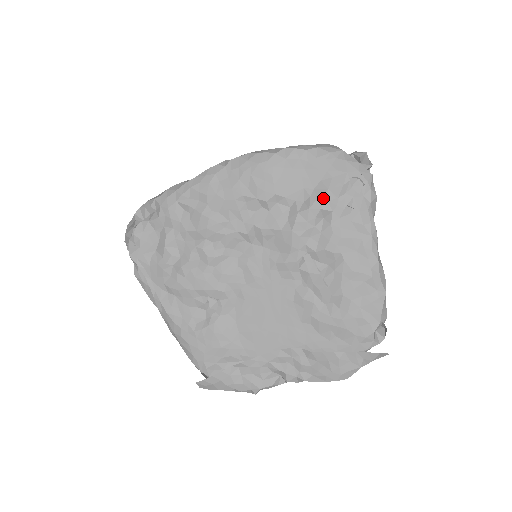
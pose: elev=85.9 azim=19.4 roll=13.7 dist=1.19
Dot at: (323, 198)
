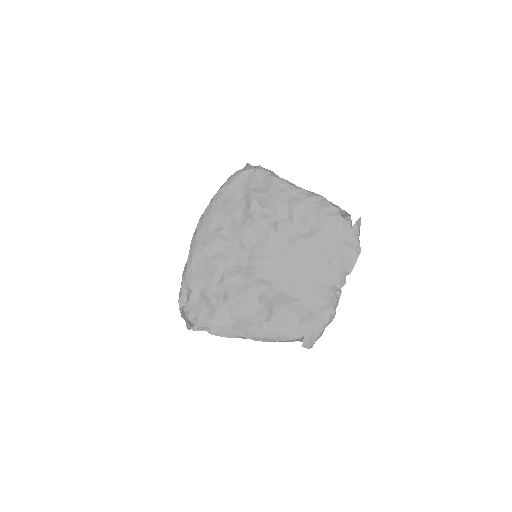
Dot at: (252, 194)
